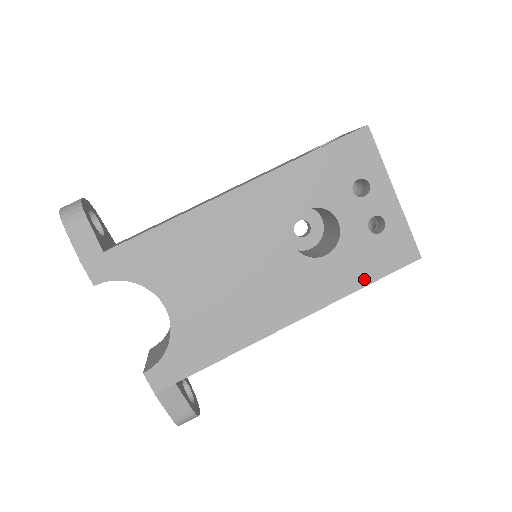
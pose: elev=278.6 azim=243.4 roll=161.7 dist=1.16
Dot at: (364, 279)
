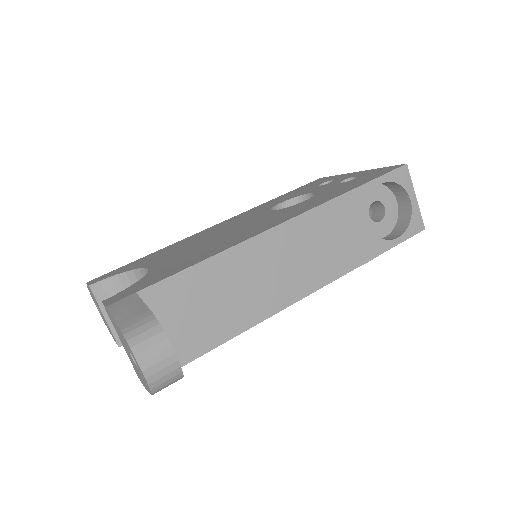
Dot at: (352, 188)
